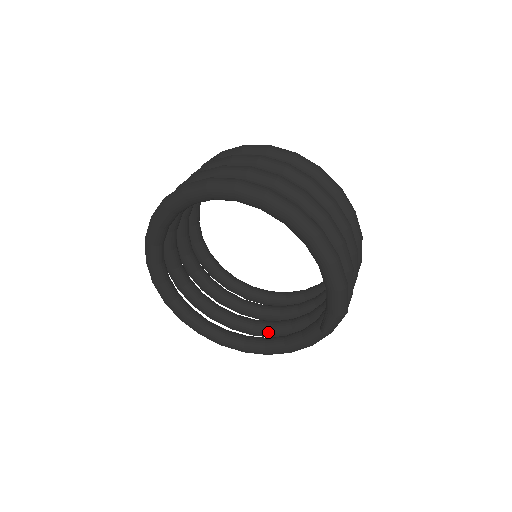
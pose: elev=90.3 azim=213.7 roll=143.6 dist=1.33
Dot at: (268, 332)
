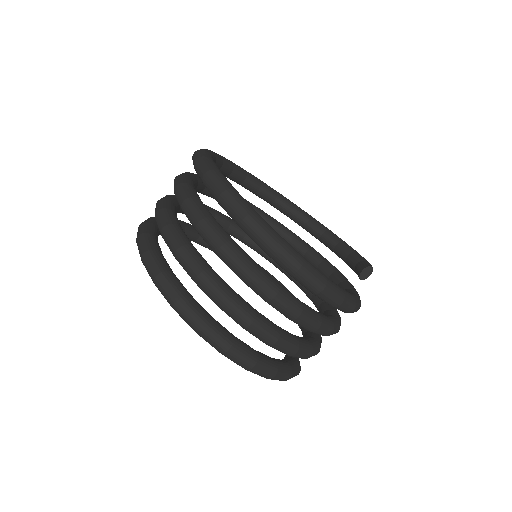
Dot at: (285, 274)
